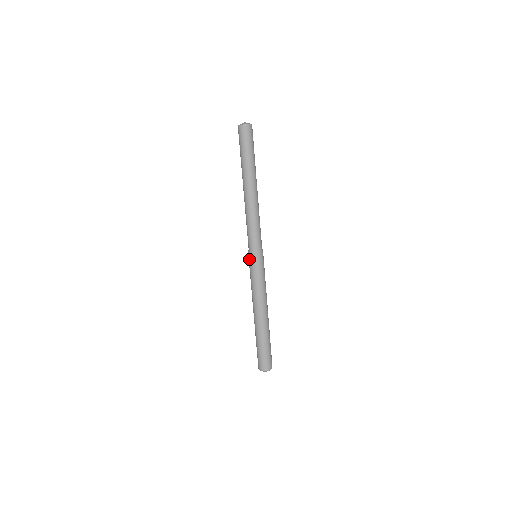
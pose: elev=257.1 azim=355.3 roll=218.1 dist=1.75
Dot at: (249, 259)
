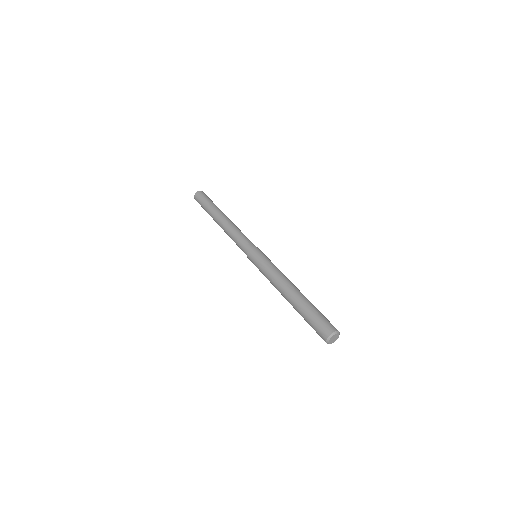
Dot at: (252, 256)
